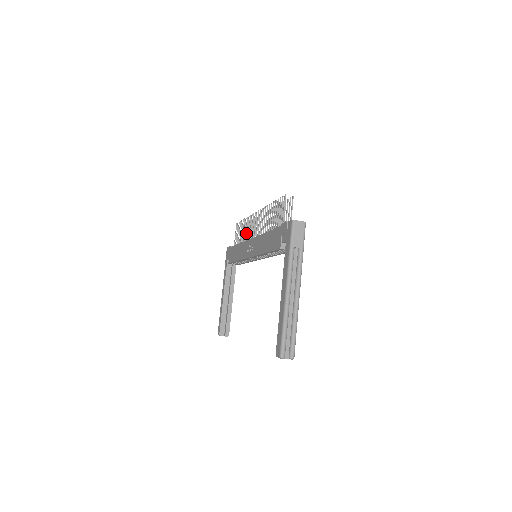
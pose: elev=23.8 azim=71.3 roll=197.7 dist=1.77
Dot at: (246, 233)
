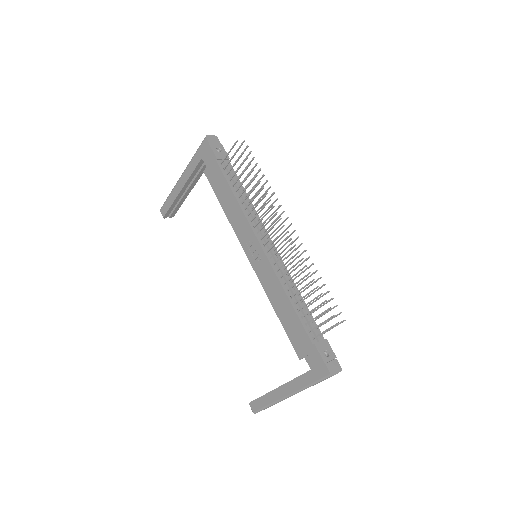
Dot at: occluded
